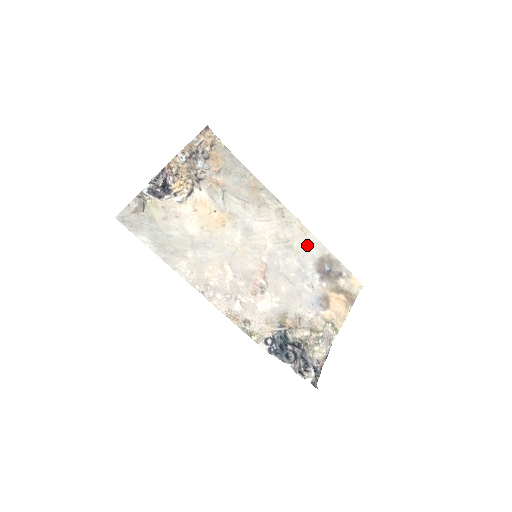
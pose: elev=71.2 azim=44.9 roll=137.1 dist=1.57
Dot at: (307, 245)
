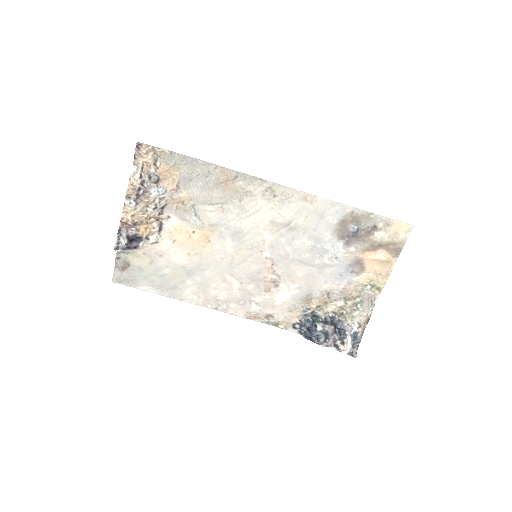
Dot at: (317, 215)
